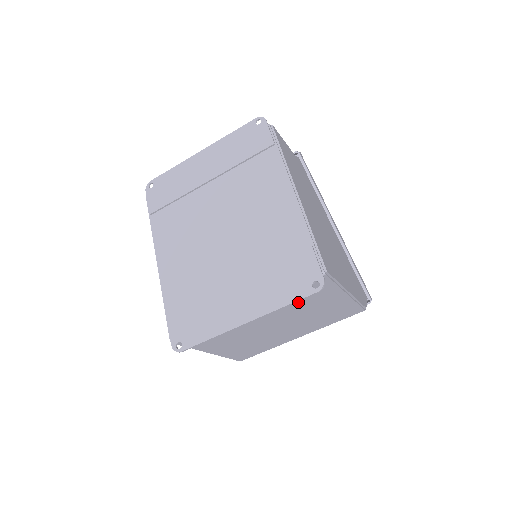
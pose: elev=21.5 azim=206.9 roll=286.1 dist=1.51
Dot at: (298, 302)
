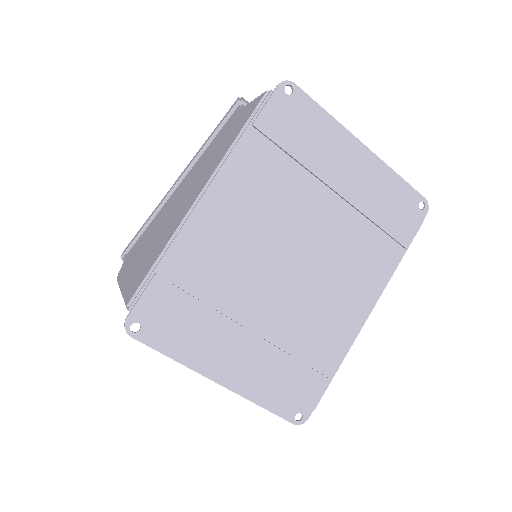
Dot at: occluded
